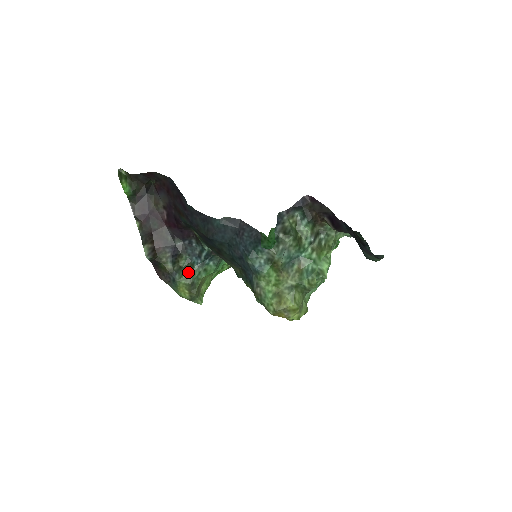
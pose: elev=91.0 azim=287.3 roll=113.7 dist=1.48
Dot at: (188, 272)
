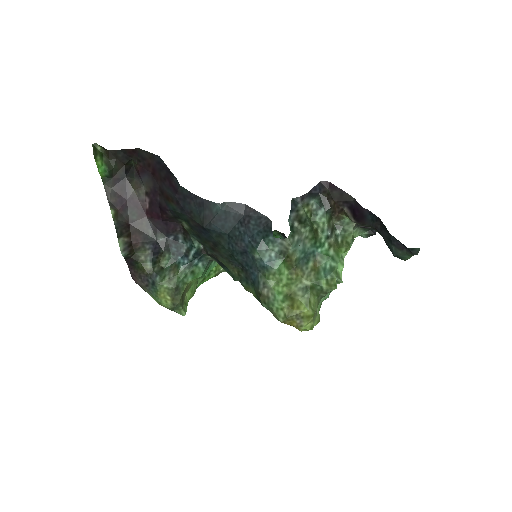
Dot at: (172, 274)
